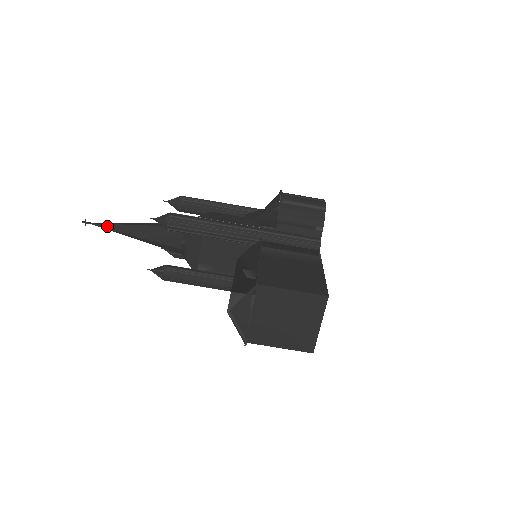
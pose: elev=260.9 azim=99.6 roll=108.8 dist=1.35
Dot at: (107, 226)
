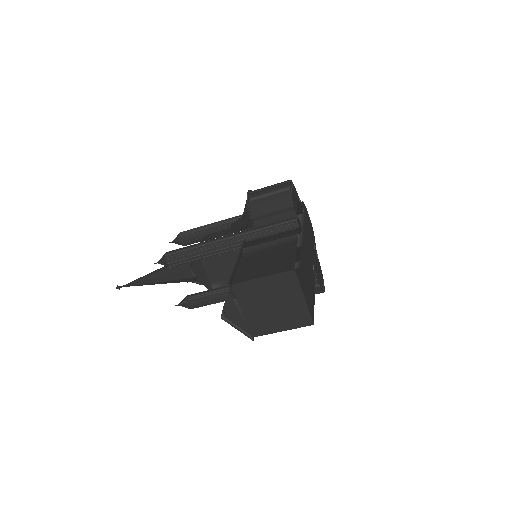
Dot at: (134, 283)
